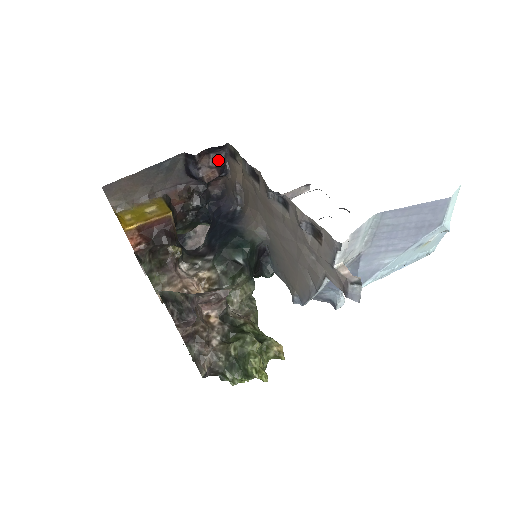
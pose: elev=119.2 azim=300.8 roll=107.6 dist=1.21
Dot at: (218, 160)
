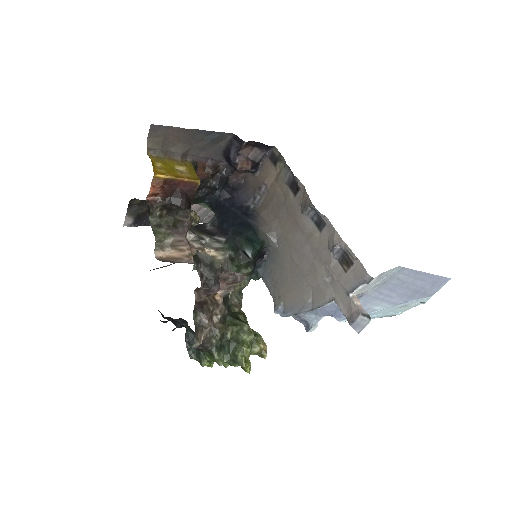
Dot at: (257, 156)
